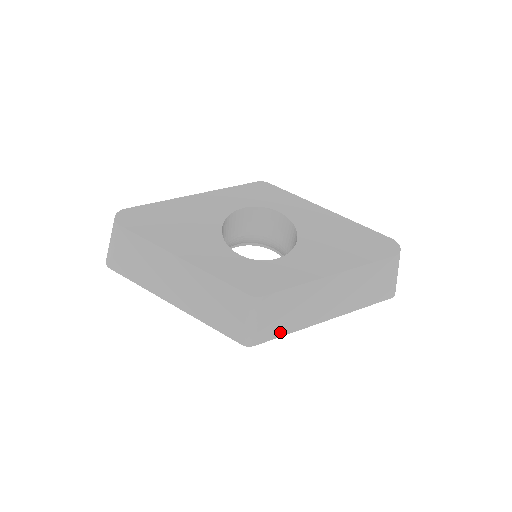
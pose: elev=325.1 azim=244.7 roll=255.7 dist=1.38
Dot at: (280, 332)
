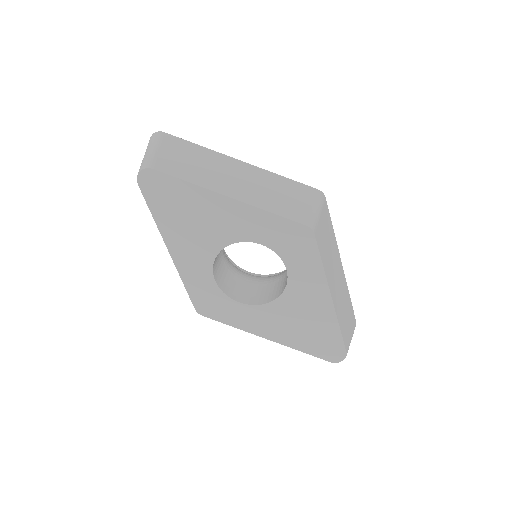
Dot at: occluded
